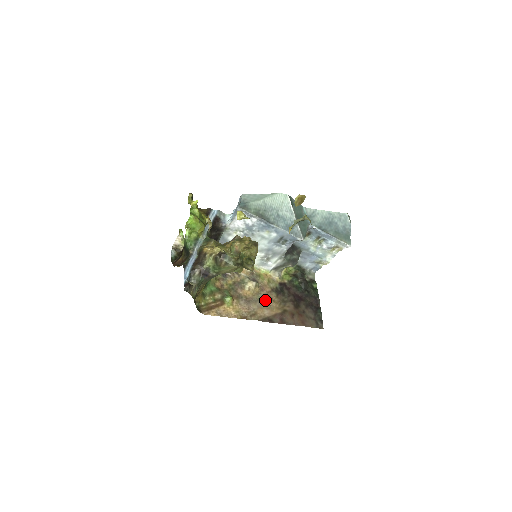
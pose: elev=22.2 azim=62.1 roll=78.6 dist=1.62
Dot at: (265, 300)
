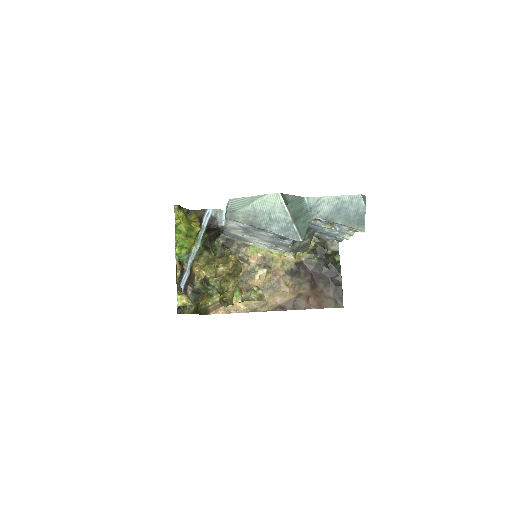
Dot at: (278, 286)
